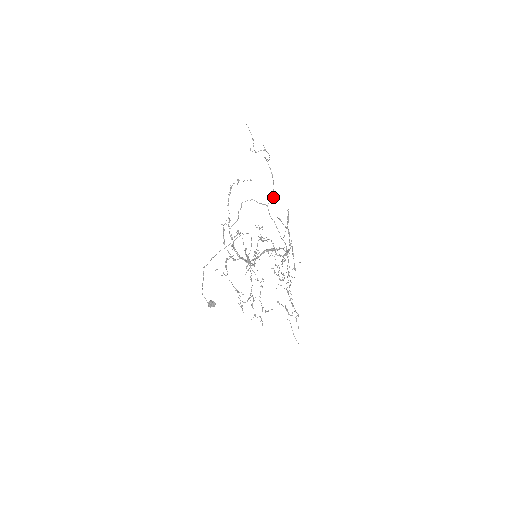
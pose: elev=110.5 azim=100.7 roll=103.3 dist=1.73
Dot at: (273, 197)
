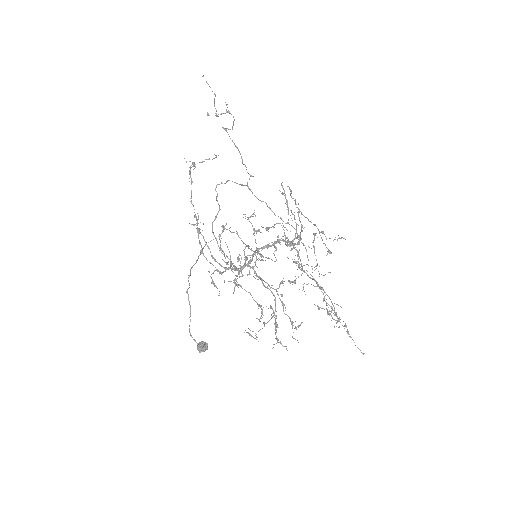
Dot at: occluded
